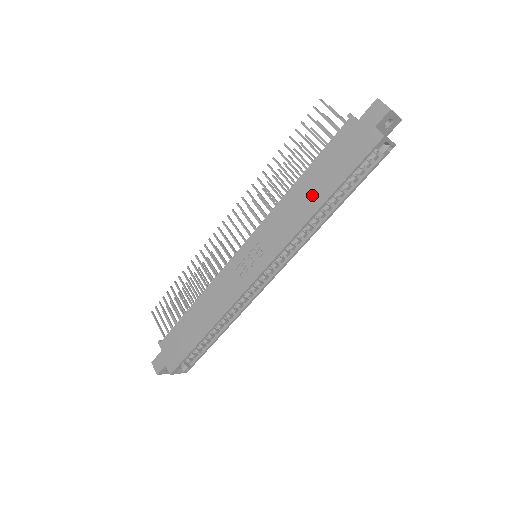
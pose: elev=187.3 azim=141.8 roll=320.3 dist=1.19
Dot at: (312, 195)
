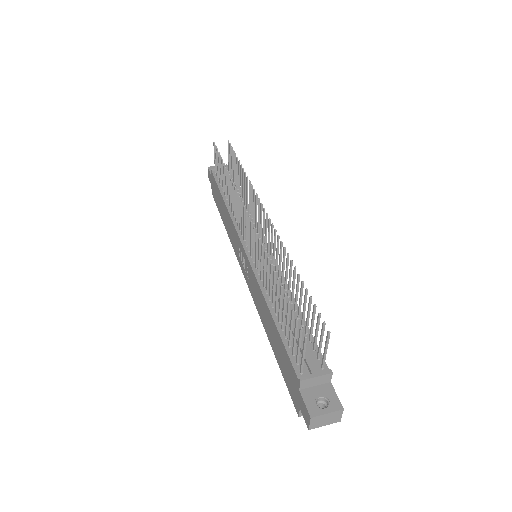
Dot at: (269, 330)
